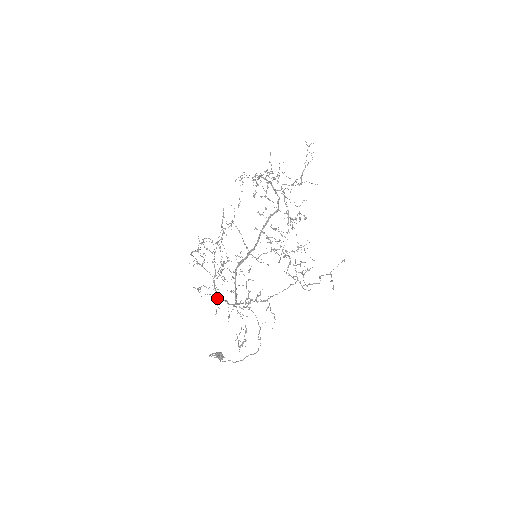
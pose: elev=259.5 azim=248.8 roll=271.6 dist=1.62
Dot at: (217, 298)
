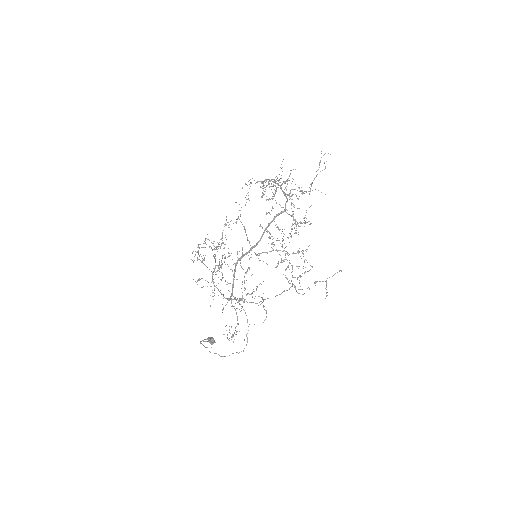
Dot at: (213, 292)
